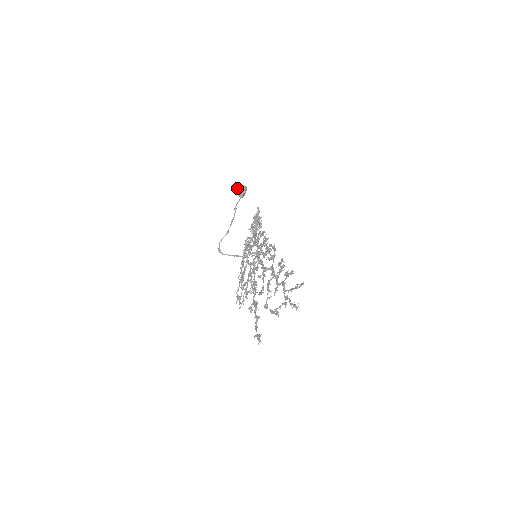
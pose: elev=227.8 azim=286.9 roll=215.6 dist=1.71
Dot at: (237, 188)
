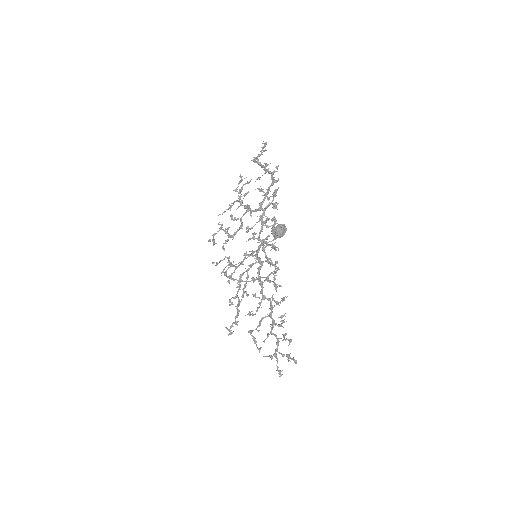
Dot at: (276, 231)
